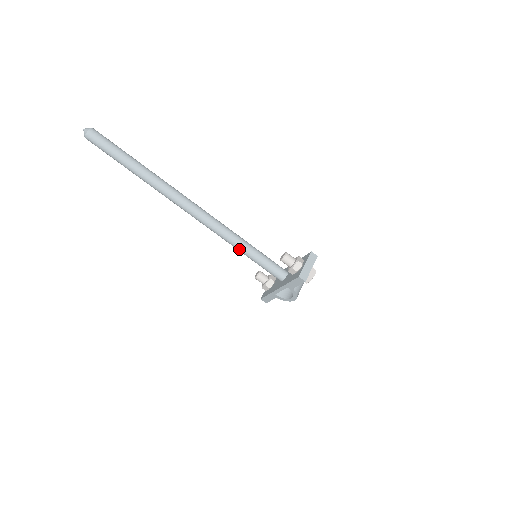
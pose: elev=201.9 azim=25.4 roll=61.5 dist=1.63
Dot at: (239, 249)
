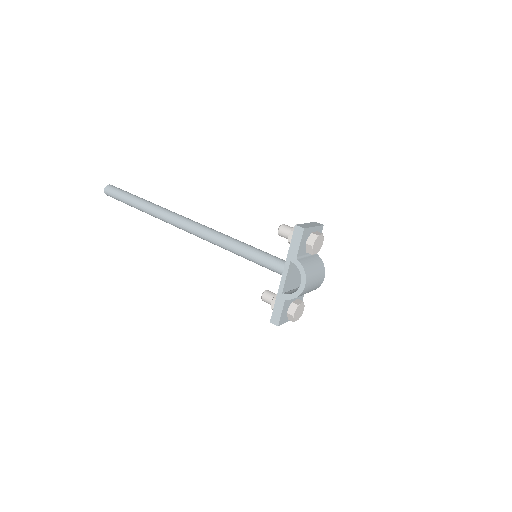
Dot at: (235, 248)
